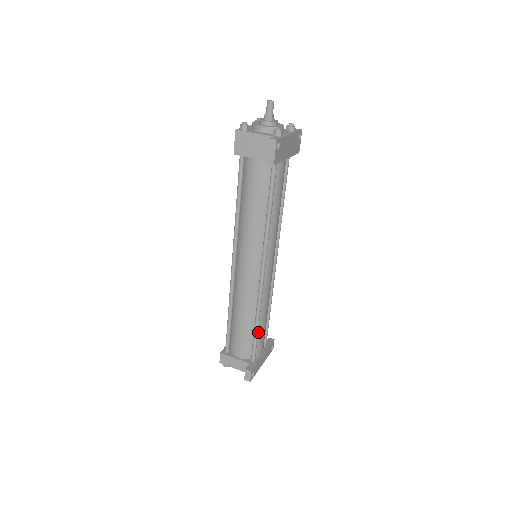
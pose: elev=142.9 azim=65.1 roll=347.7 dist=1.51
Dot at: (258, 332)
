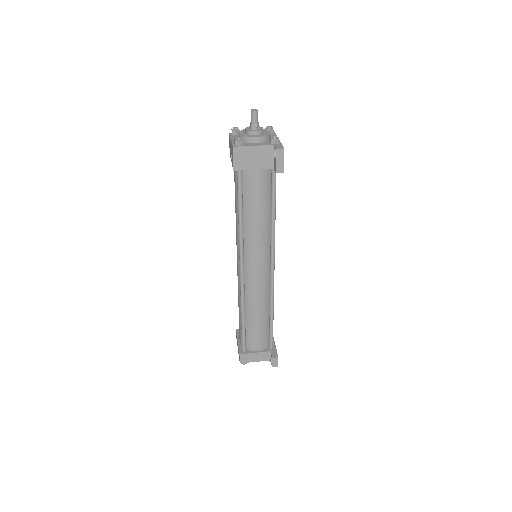
Dot at: occluded
